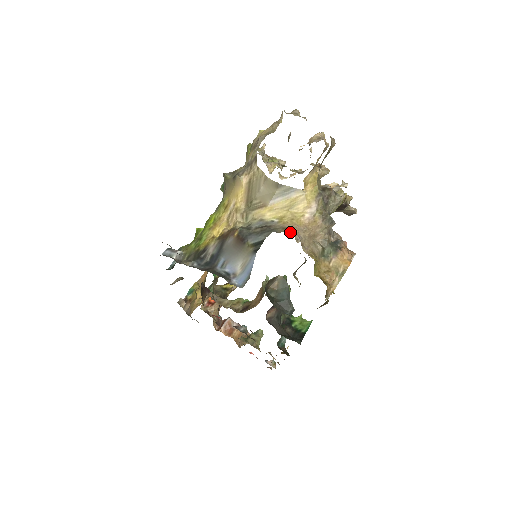
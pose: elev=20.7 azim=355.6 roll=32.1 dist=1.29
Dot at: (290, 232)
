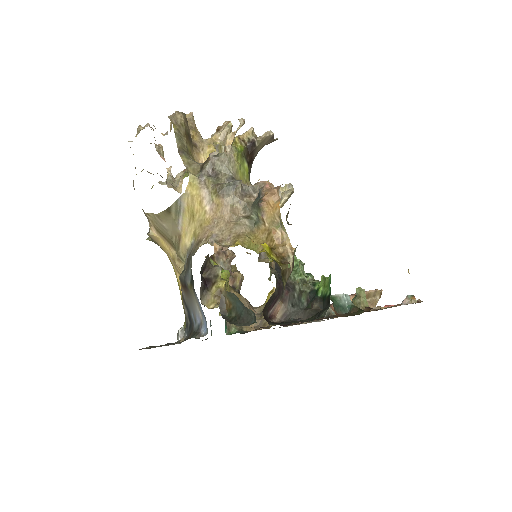
Dot at: (204, 241)
